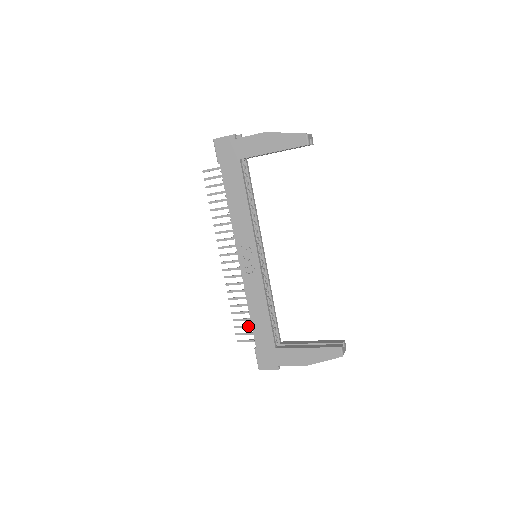
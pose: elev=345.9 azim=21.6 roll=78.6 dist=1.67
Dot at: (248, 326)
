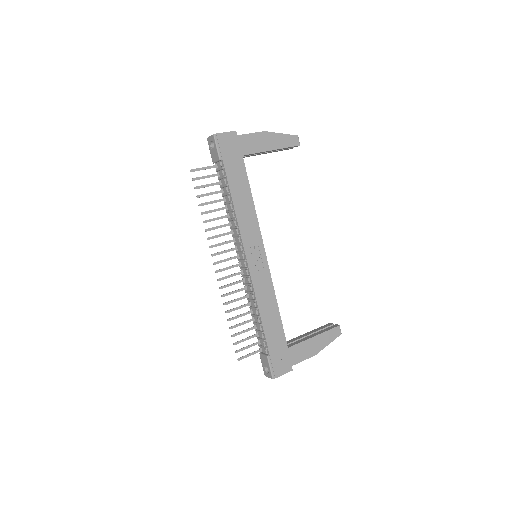
Dot at: (249, 338)
